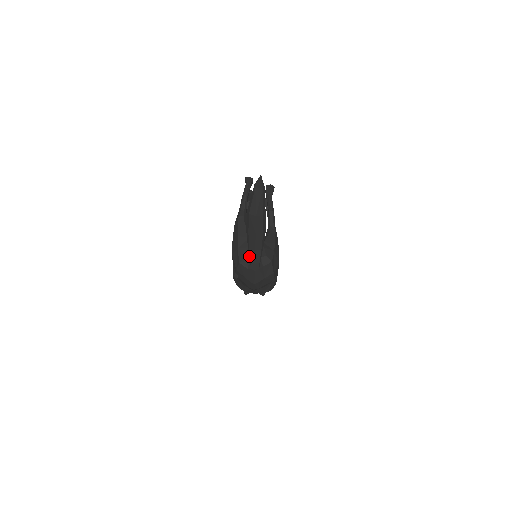
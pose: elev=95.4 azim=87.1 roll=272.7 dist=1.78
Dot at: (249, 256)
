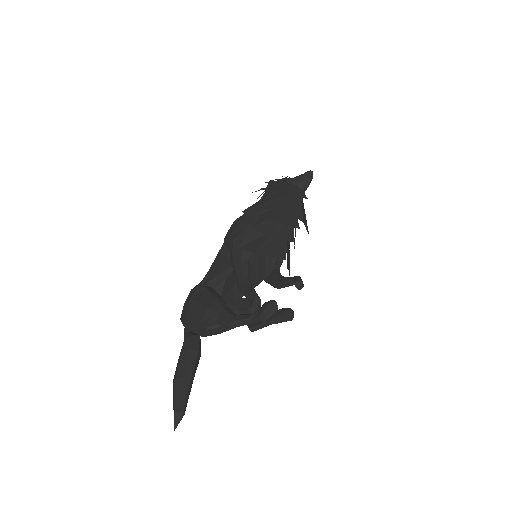
Dot at: (185, 334)
